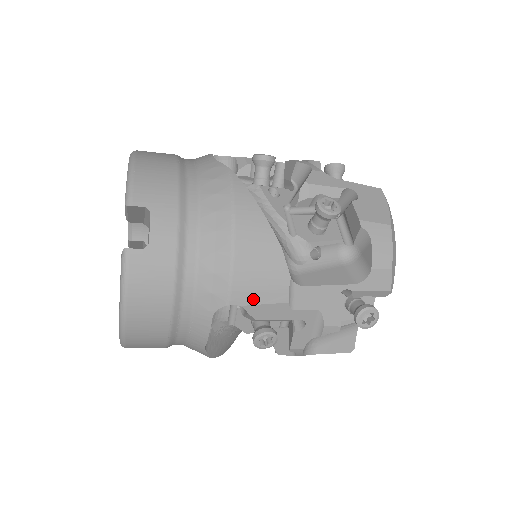
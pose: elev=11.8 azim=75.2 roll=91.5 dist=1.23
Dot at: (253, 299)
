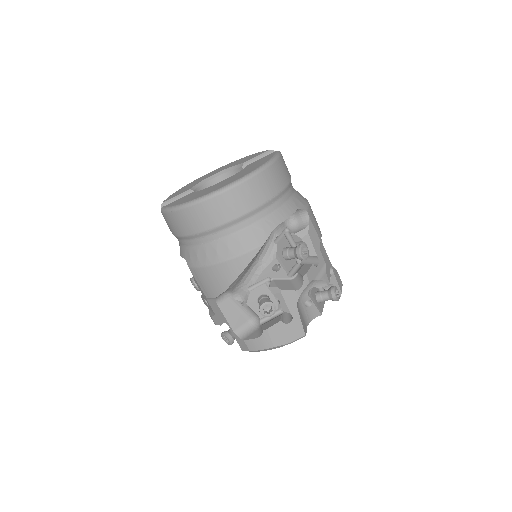
Dot at: (313, 222)
